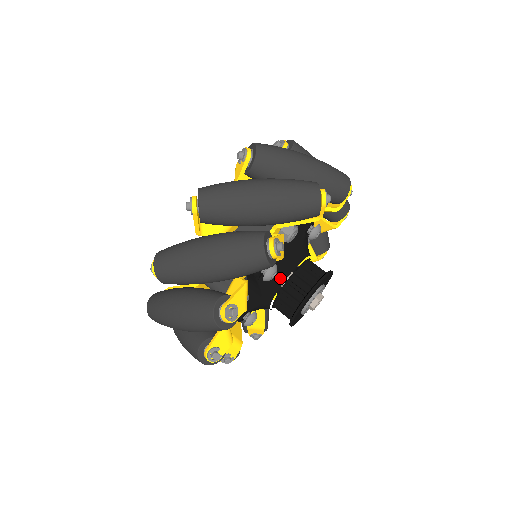
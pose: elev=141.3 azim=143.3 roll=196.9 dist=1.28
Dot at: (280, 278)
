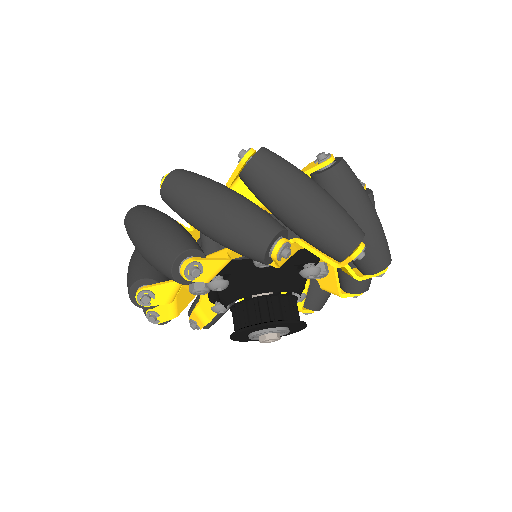
Dot at: (235, 294)
